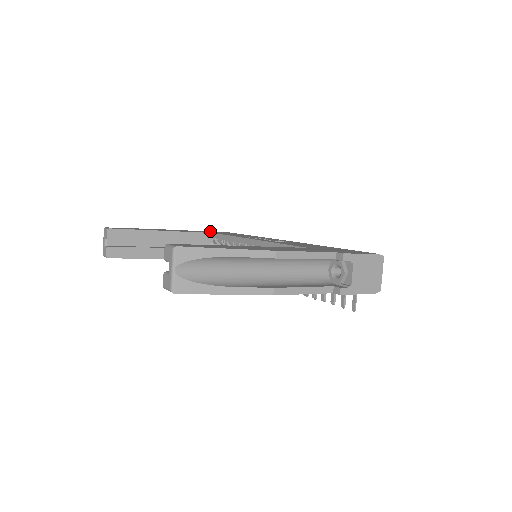
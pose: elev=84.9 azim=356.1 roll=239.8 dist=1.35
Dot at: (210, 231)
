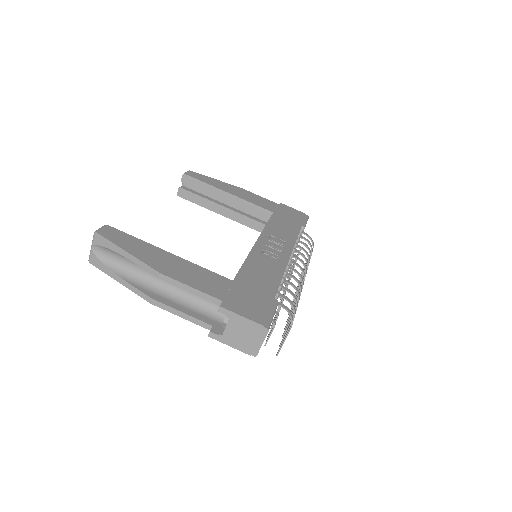
Dot at: (286, 207)
